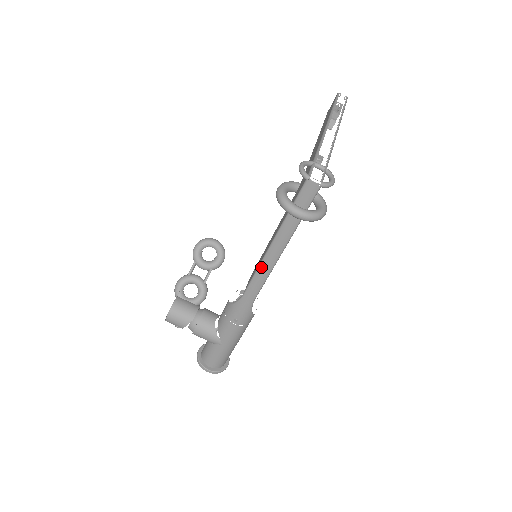
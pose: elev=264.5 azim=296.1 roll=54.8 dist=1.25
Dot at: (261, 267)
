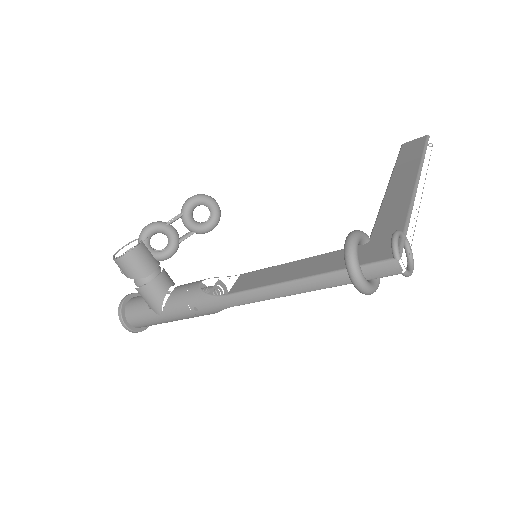
Dot at: (268, 289)
